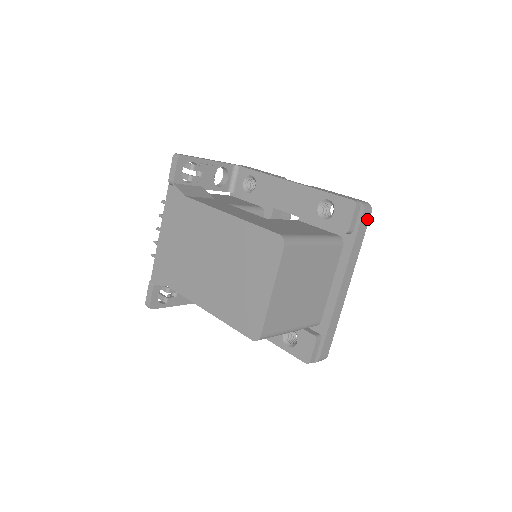
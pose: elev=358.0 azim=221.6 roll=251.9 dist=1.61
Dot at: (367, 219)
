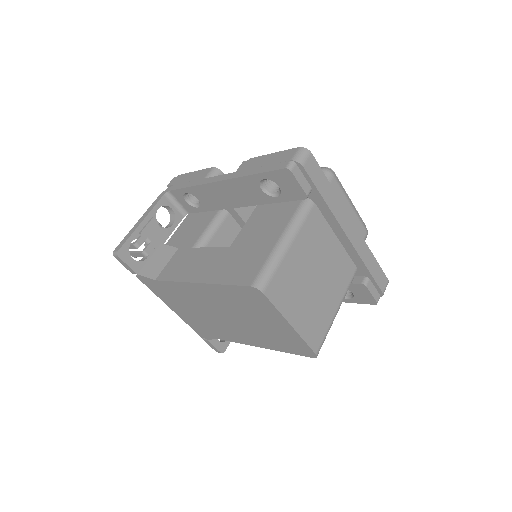
Dot at: (314, 164)
